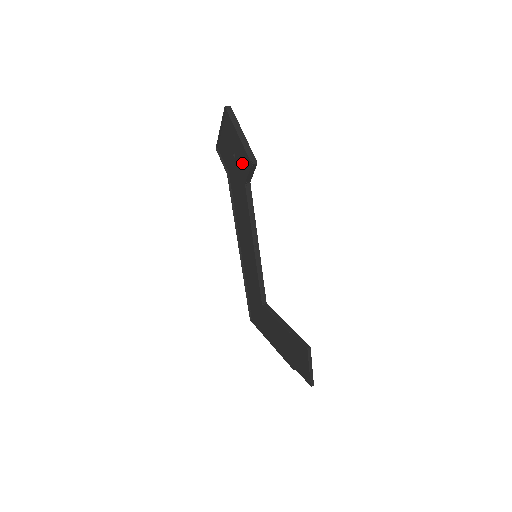
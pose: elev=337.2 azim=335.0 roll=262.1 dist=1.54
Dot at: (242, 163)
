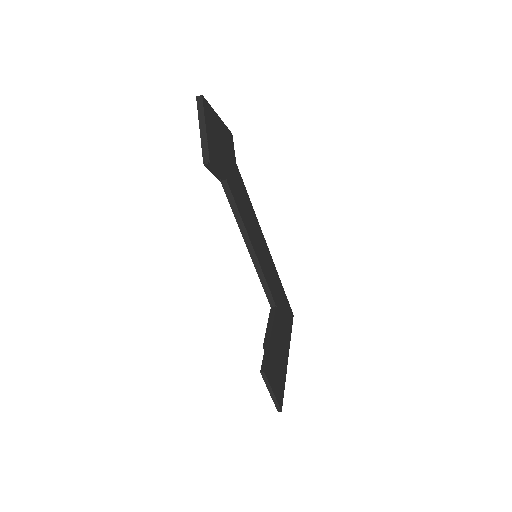
Dot at: occluded
